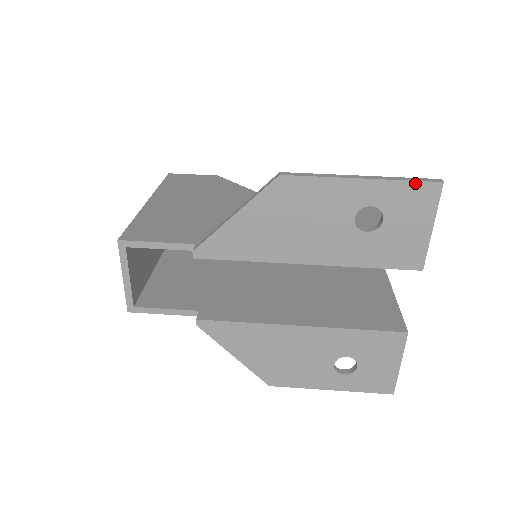
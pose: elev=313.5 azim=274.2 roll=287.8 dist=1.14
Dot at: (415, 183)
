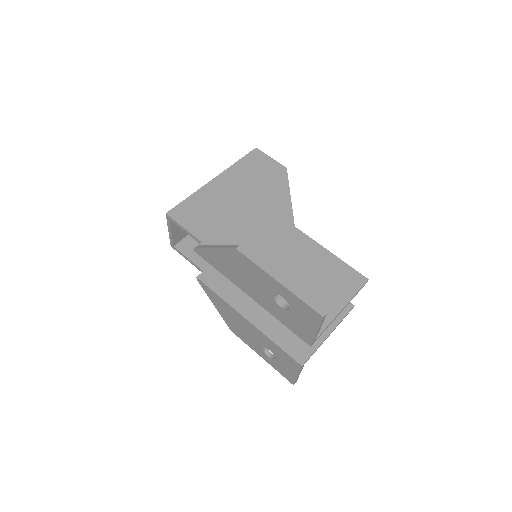
Dot at: (307, 305)
